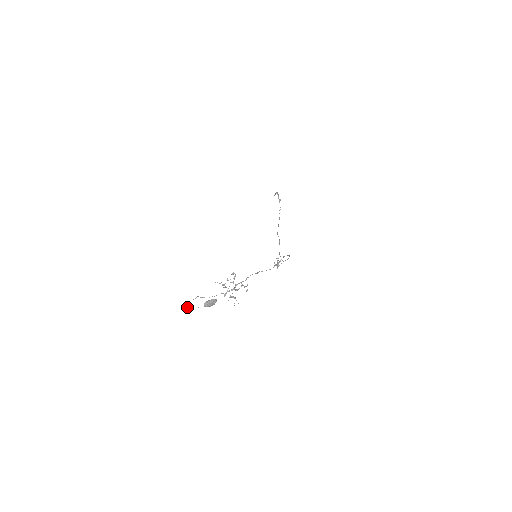
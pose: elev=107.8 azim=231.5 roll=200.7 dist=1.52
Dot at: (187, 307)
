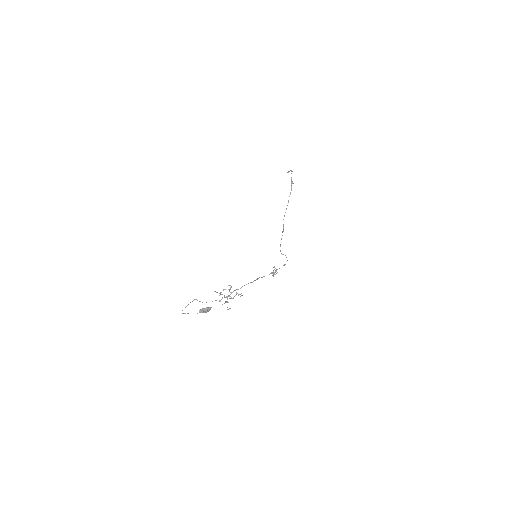
Dot at: (184, 313)
